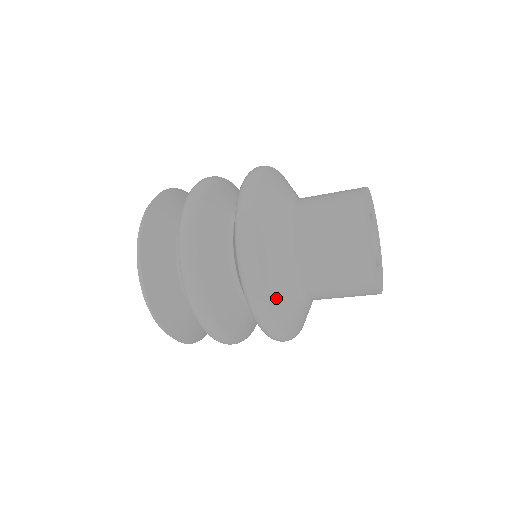
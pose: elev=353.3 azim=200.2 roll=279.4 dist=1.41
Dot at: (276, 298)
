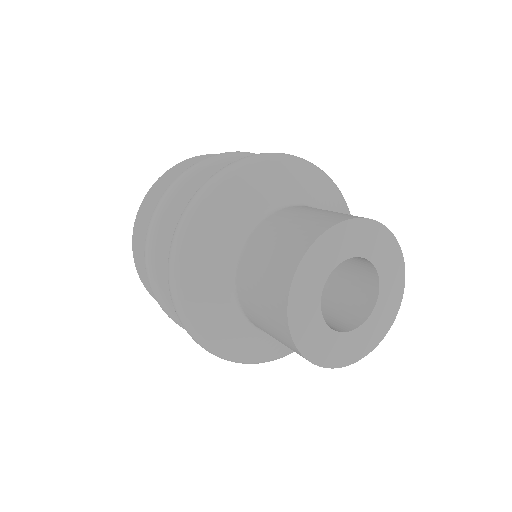
Dot at: (194, 290)
